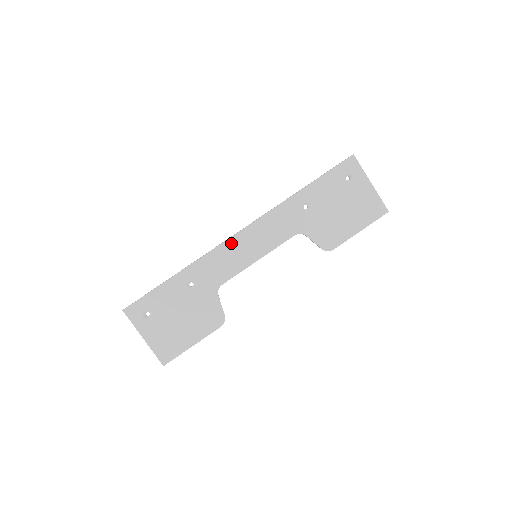
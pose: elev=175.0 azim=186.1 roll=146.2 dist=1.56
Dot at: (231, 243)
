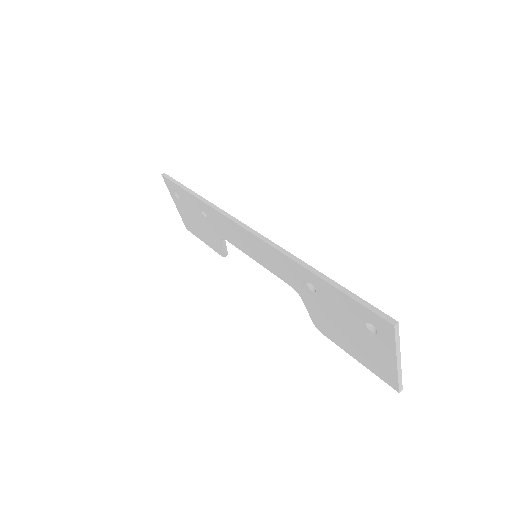
Dot at: (236, 227)
